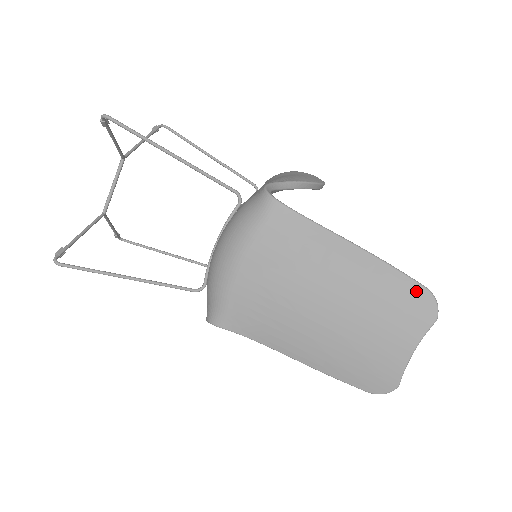
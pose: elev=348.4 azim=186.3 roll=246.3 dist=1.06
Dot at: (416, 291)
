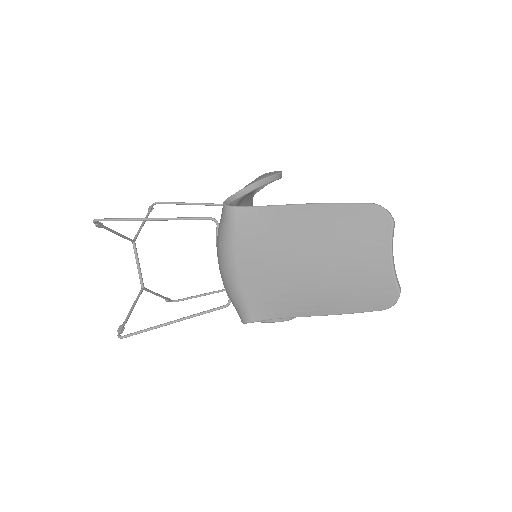
Dot at: (365, 211)
